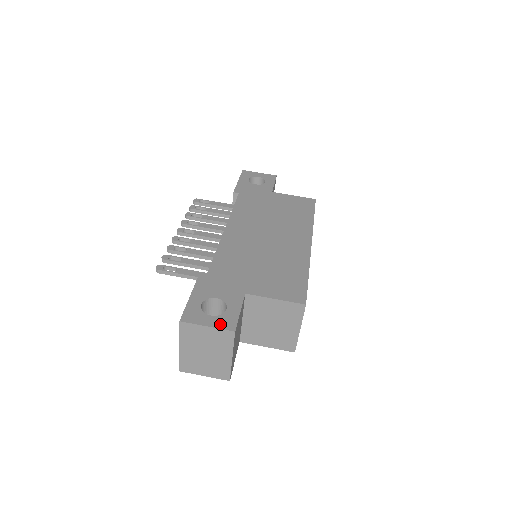
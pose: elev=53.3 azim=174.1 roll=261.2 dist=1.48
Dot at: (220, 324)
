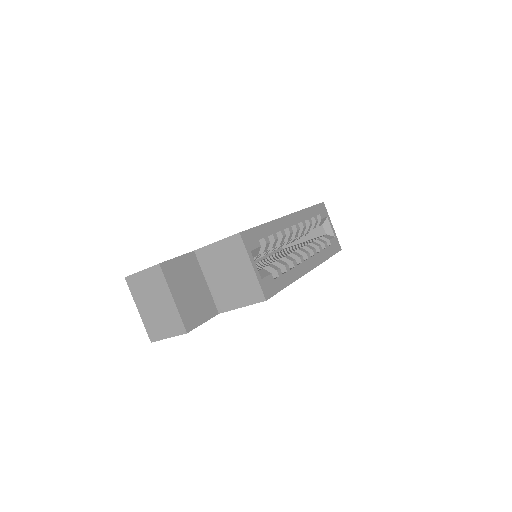
Dot at: occluded
